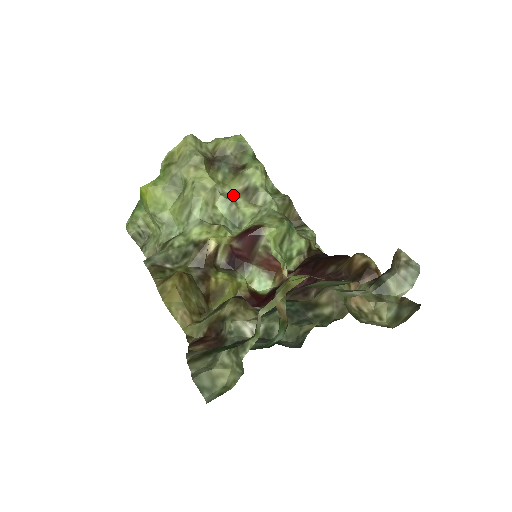
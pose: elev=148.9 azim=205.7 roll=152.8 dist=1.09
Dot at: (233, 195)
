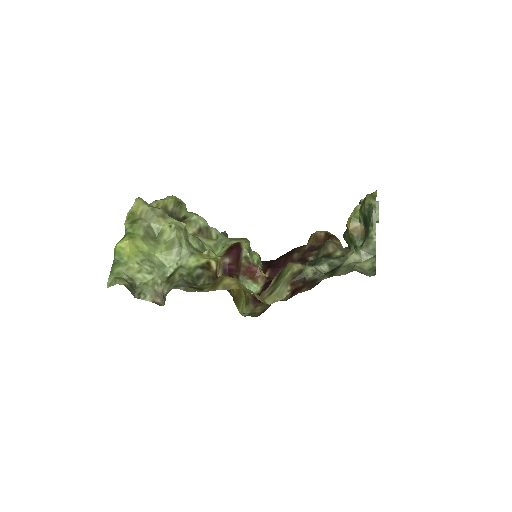
Dot at: occluded
